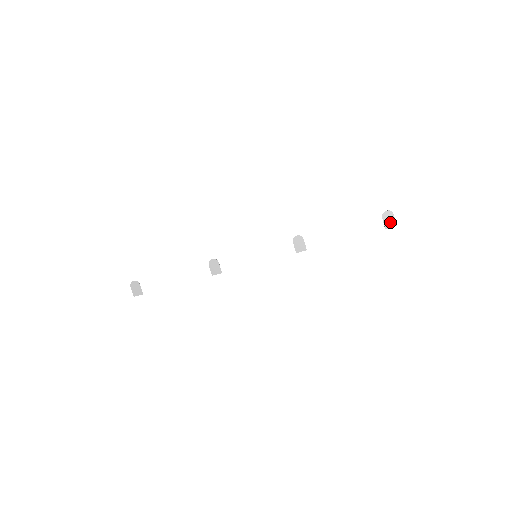
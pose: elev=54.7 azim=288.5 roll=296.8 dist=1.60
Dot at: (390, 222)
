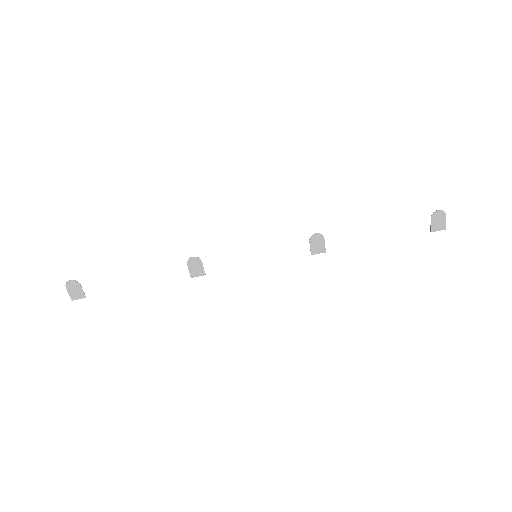
Dot at: (439, 224)
